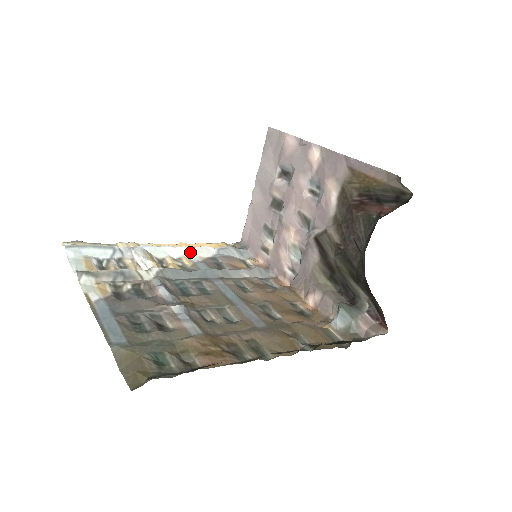
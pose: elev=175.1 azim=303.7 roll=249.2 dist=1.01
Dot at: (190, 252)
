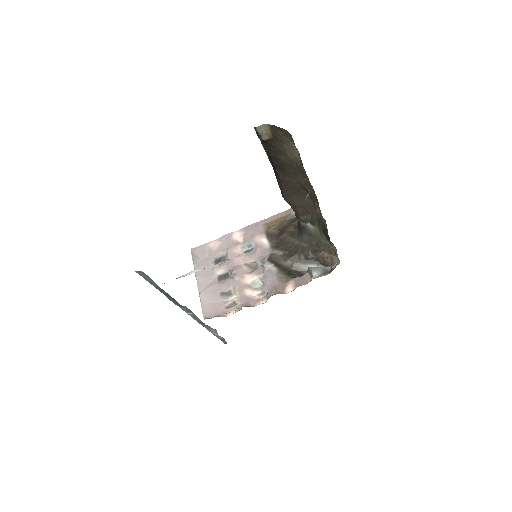
Dot at: occluded
